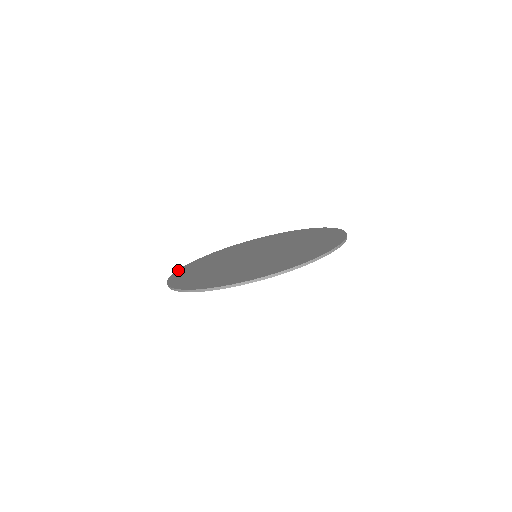
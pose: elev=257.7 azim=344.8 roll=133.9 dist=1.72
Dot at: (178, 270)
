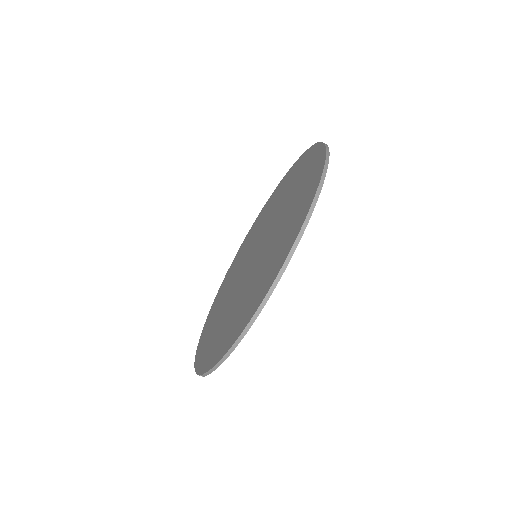
Dot at: (211, 306)
